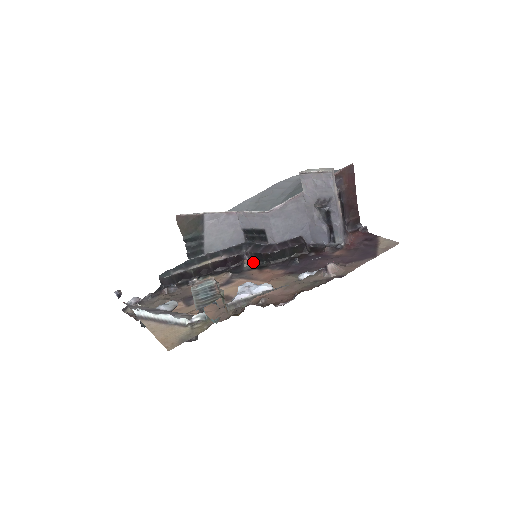
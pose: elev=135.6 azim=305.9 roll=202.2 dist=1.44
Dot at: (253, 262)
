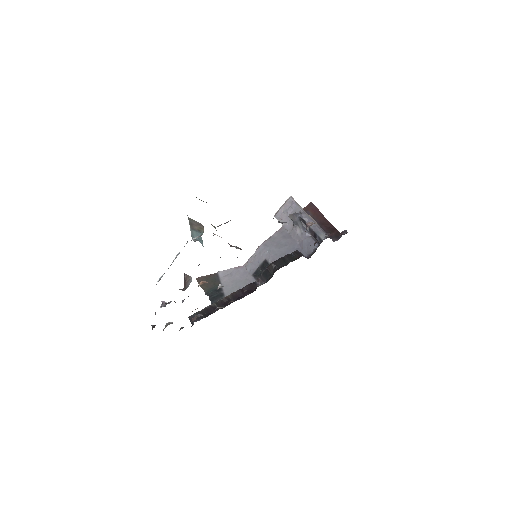
Dot at: occluded
